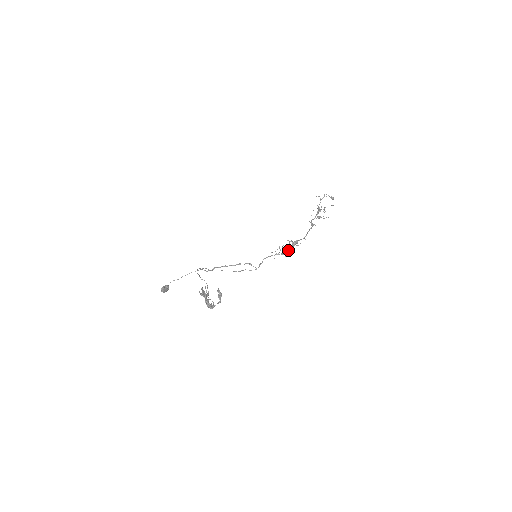
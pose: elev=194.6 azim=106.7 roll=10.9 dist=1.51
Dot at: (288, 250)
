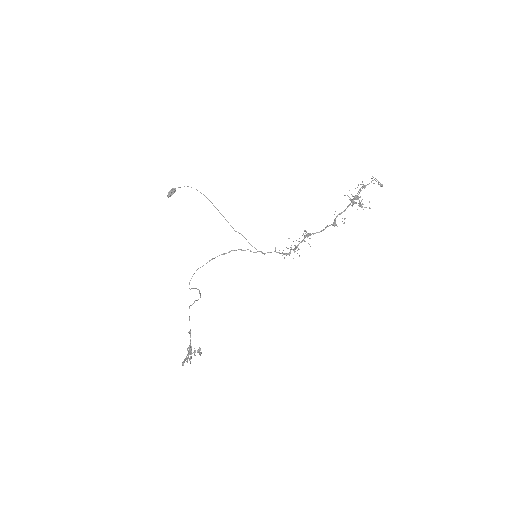
Dot at: (294, 250)
